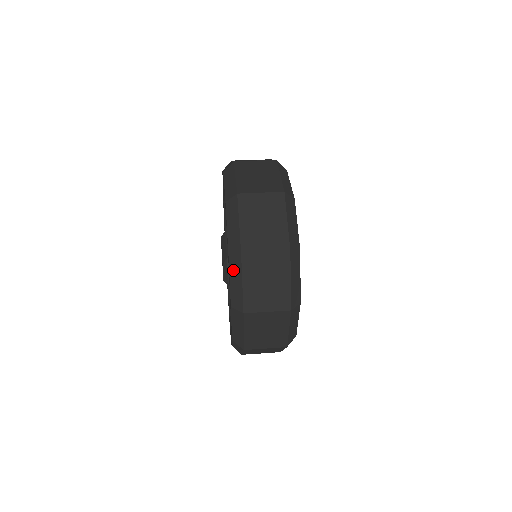
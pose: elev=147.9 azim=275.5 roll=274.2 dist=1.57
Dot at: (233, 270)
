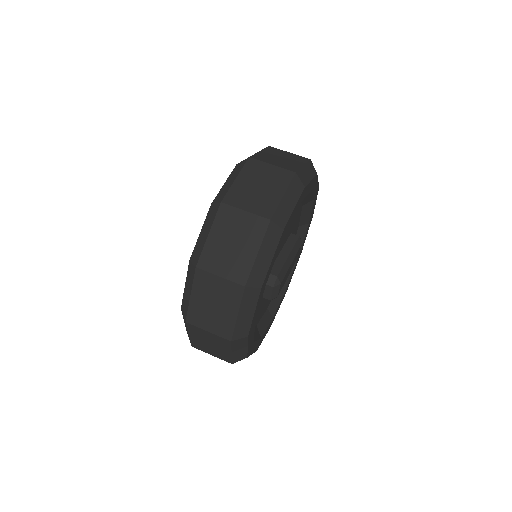
Dot at: (188, 278)
